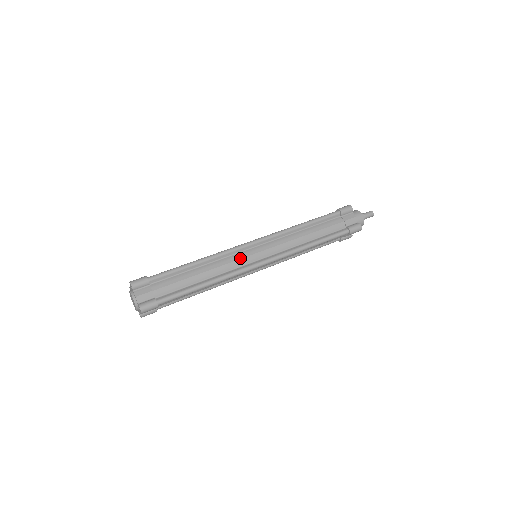
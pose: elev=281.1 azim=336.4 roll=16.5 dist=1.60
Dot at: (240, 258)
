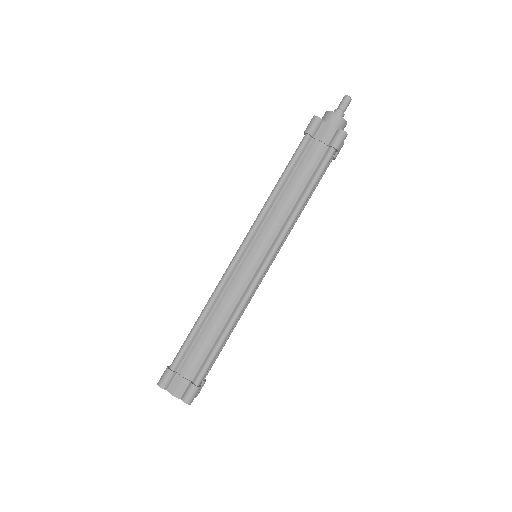
Dot at: (240, 278)
